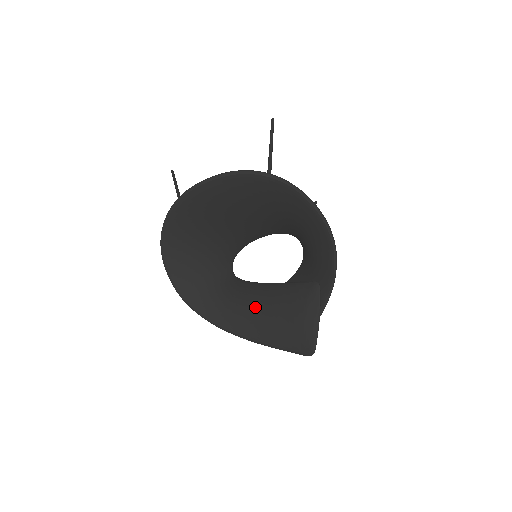
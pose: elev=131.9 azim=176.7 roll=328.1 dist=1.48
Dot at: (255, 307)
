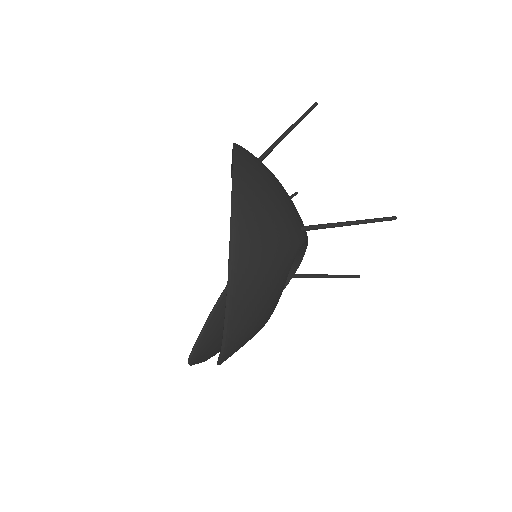
Dot at: occluded
